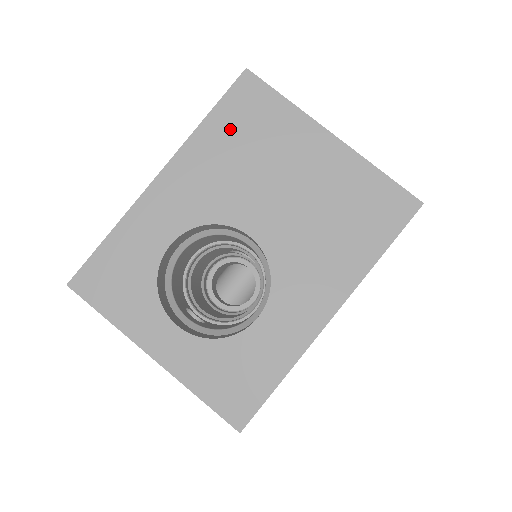
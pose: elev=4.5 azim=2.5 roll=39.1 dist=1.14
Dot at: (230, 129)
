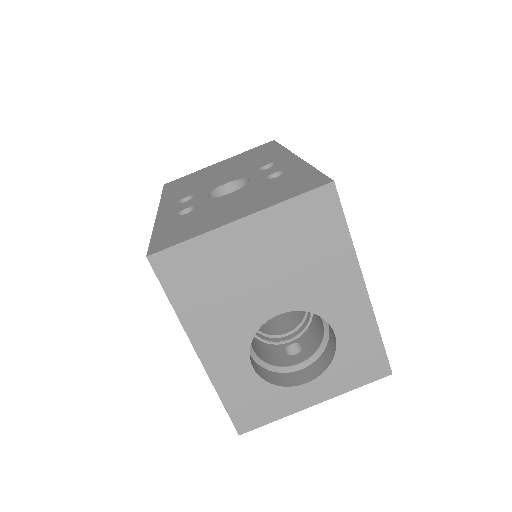
Dot at: (191, 292)
